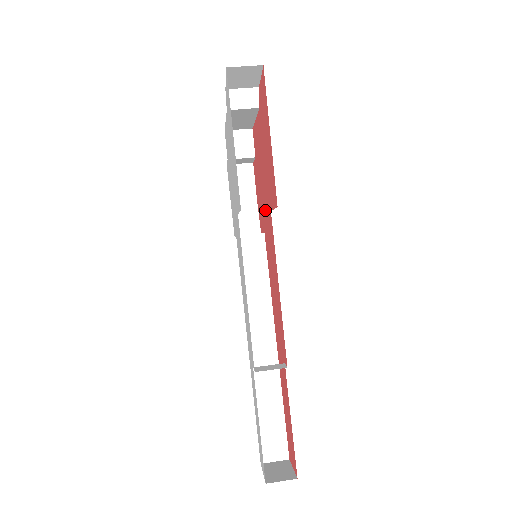
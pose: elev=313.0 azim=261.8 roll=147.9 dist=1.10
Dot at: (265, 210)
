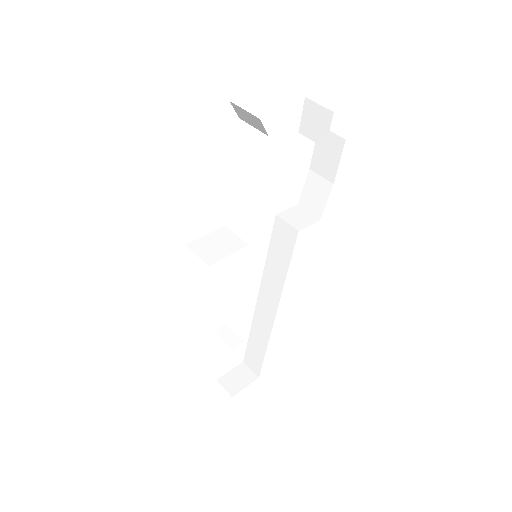
Dot at: occluded
